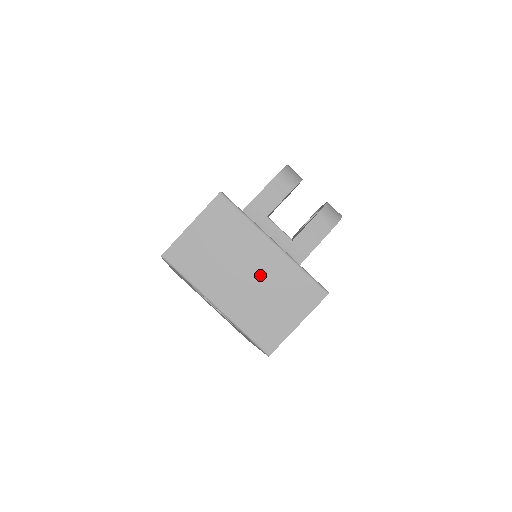
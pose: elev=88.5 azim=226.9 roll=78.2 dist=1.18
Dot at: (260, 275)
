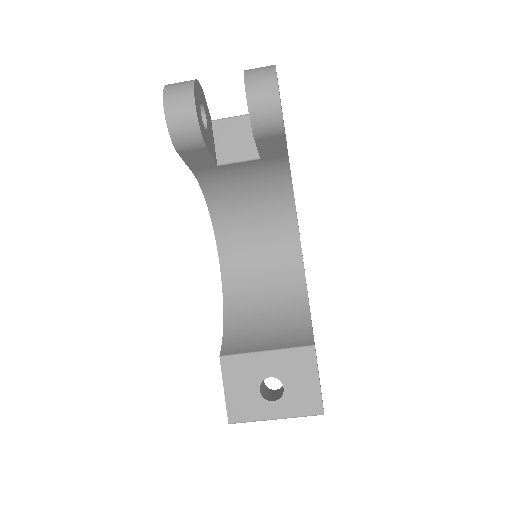
Dot at: occluded
